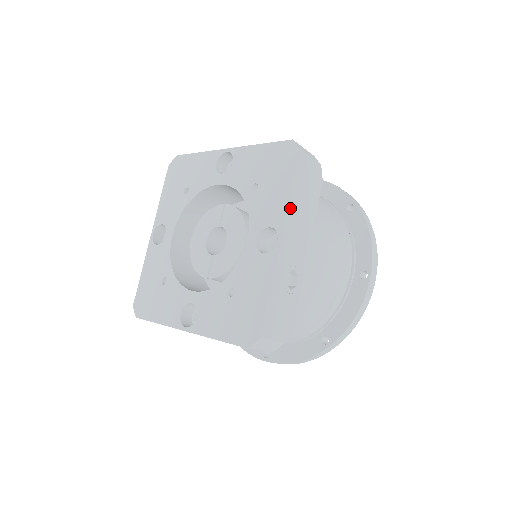
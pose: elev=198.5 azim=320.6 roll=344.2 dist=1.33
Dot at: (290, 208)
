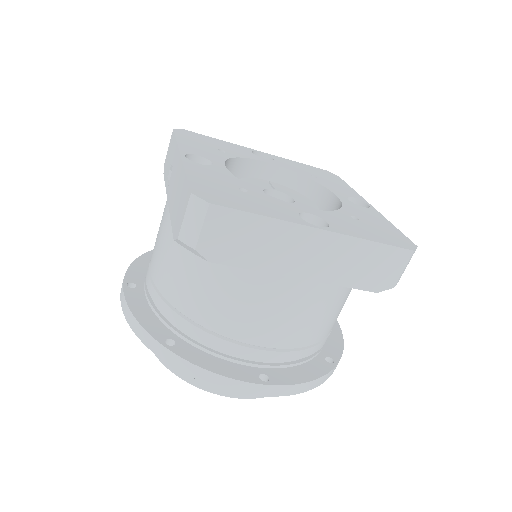
Dot at: occluded
